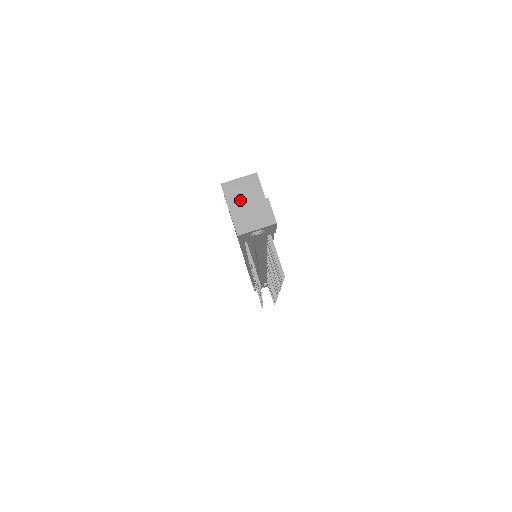
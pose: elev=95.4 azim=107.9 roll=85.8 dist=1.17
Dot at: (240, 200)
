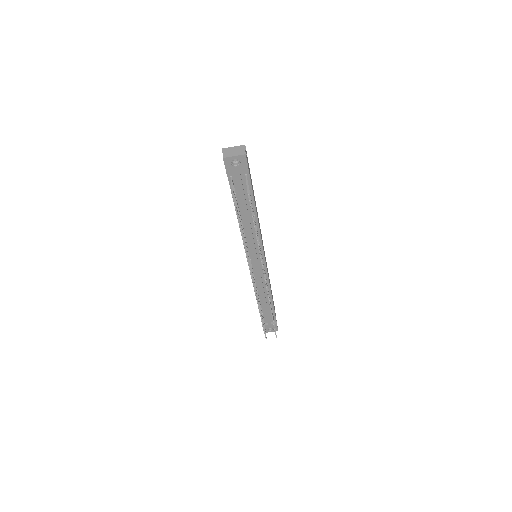
Dot at: occluded
